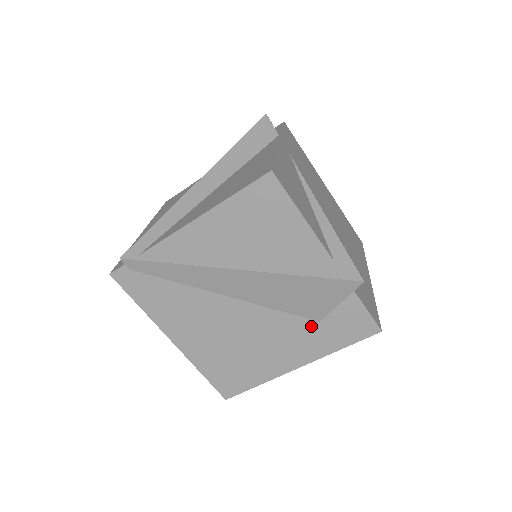
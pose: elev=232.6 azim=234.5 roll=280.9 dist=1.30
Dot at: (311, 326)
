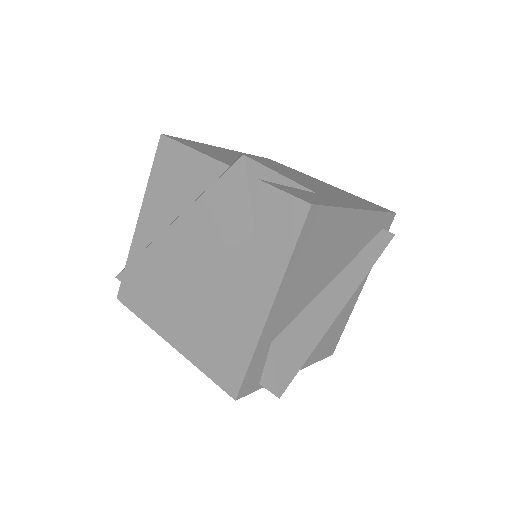
Dot at: (252, 247)
